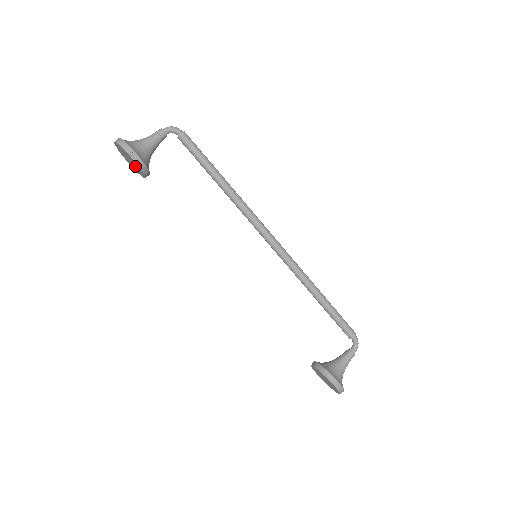
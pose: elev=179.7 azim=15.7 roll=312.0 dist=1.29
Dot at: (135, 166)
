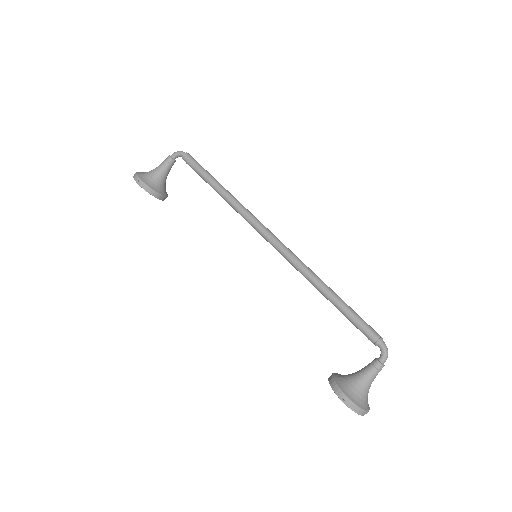
Dot at: occluded
